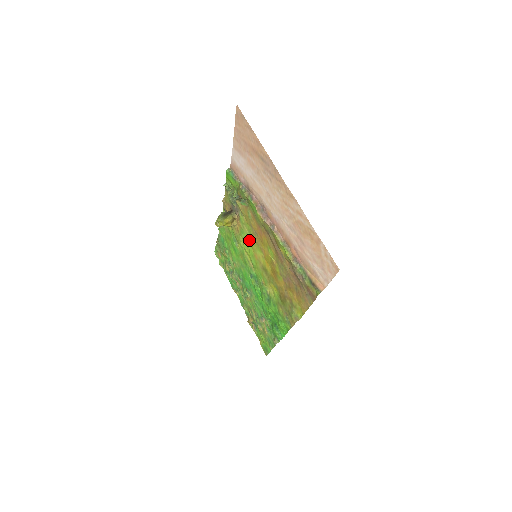
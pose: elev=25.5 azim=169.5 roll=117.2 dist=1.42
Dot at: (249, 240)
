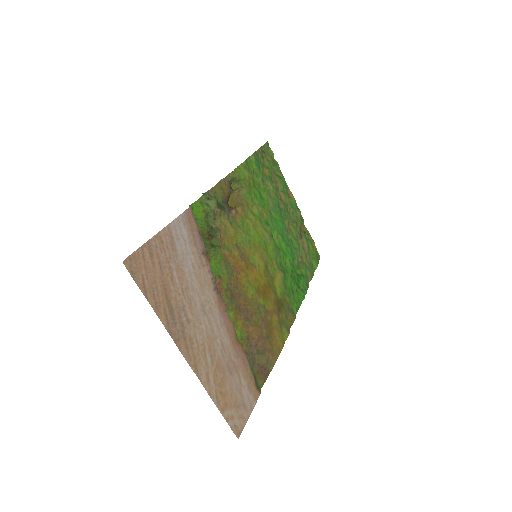
Dot at: (248, 238)
